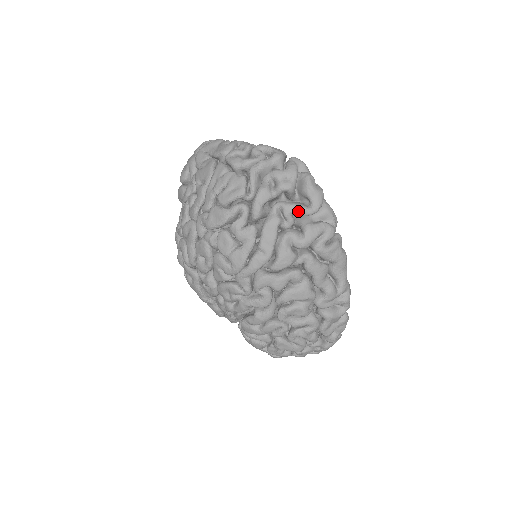
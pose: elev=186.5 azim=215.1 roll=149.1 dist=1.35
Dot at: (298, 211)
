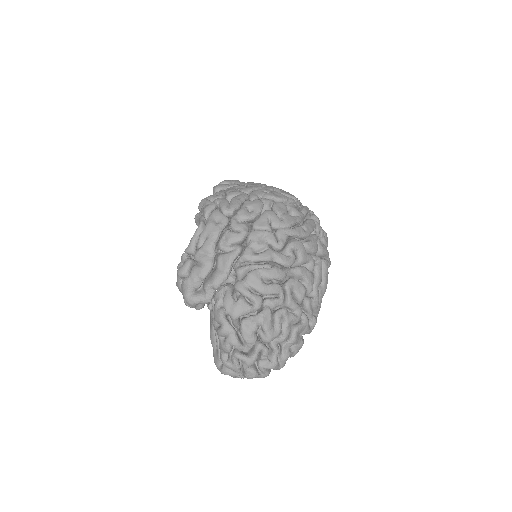
Dot at: (323, 233)
